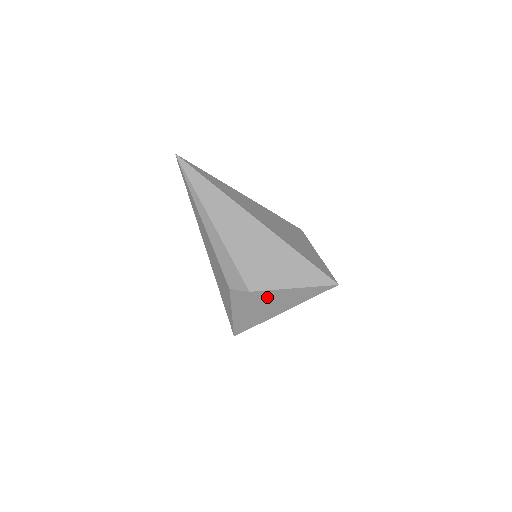
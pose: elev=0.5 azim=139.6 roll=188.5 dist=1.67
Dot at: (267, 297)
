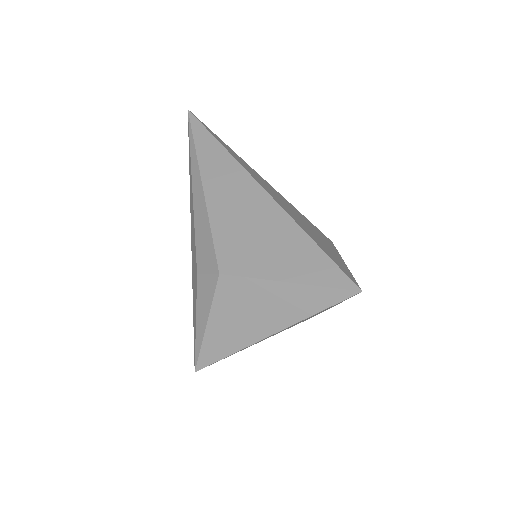
Dot at: (246, 293)
